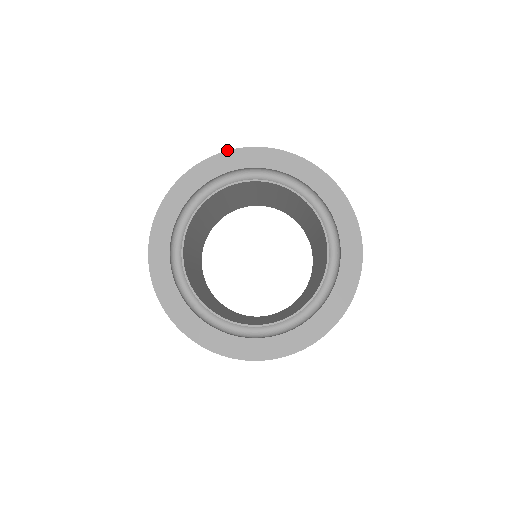
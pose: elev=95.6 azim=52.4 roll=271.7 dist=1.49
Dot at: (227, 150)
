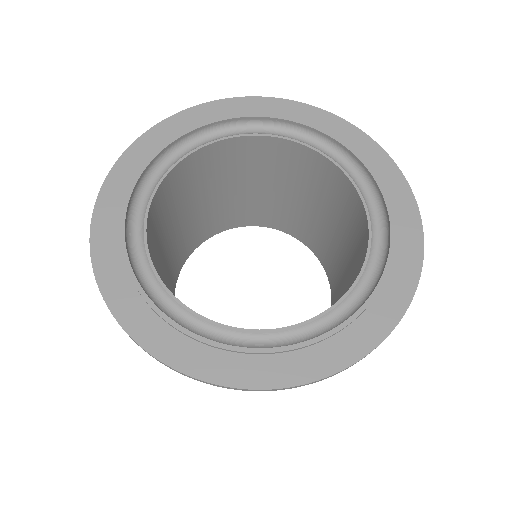
Dot at: occluded
